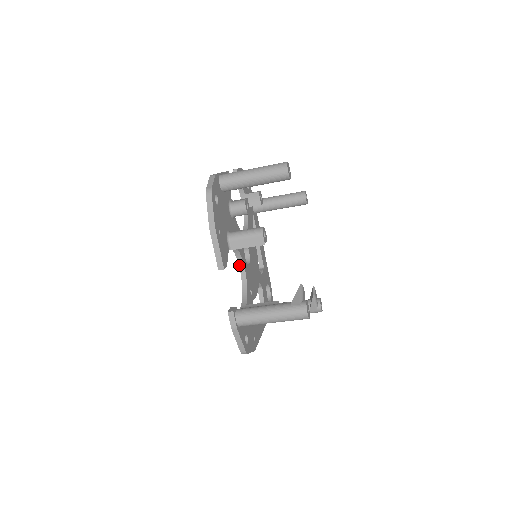
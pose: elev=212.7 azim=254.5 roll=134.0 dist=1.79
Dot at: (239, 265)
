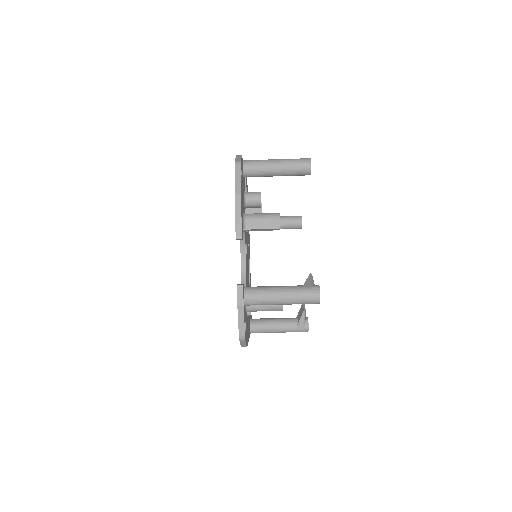
Dot at: (241, 258)
